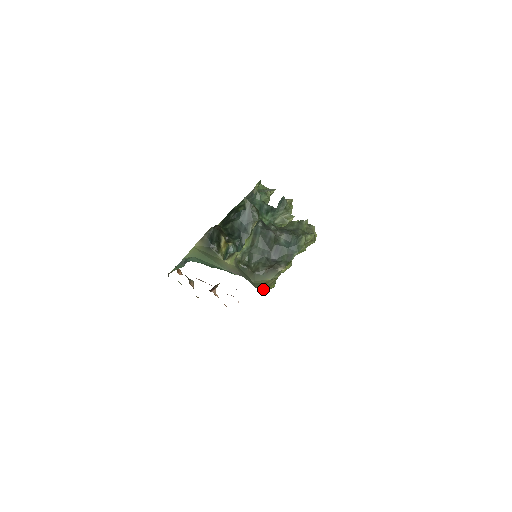
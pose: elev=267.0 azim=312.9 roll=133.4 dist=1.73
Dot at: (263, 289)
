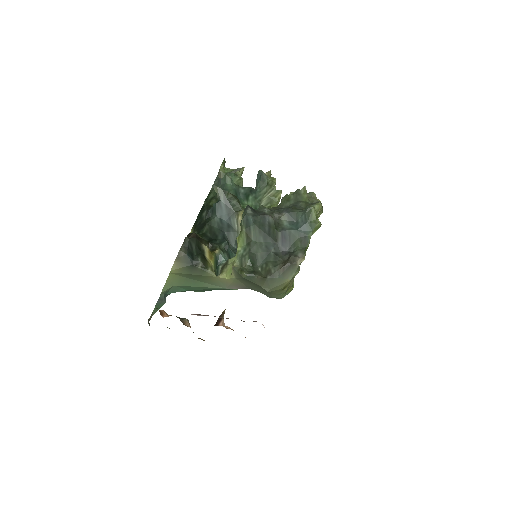
Dot at: (282, 296)
